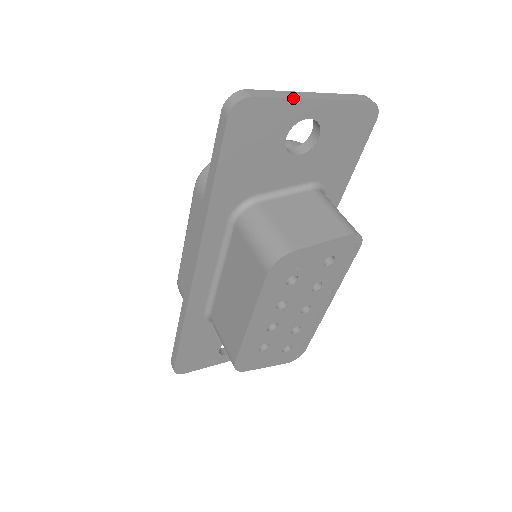
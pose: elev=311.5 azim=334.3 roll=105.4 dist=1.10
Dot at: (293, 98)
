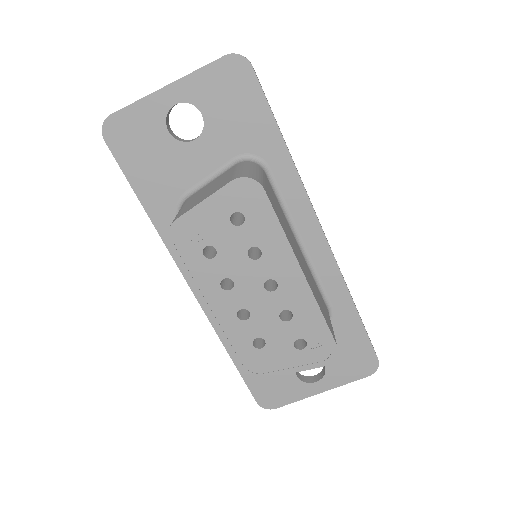
Dot at: (145, 97)
